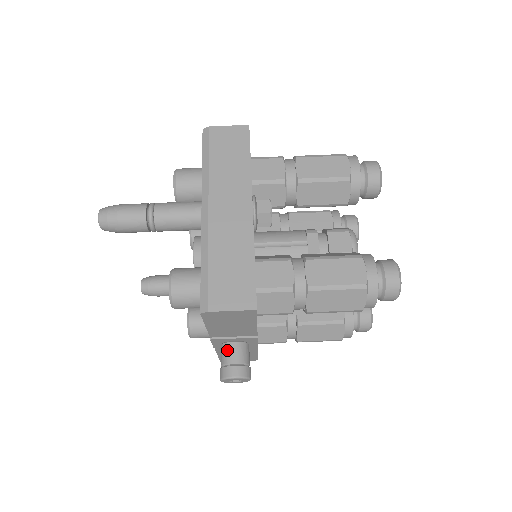
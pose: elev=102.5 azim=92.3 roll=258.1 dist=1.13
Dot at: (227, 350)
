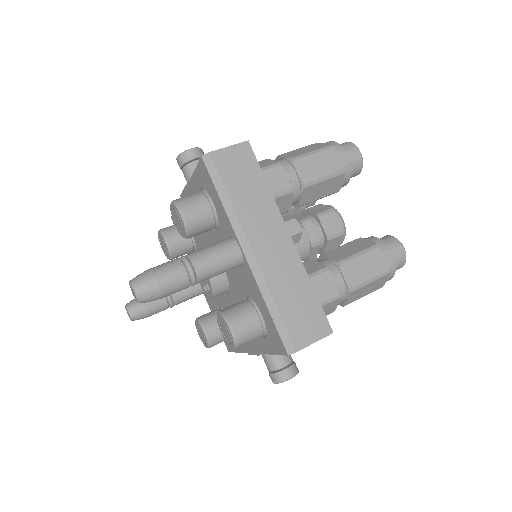
Dot at: (274, 357)
